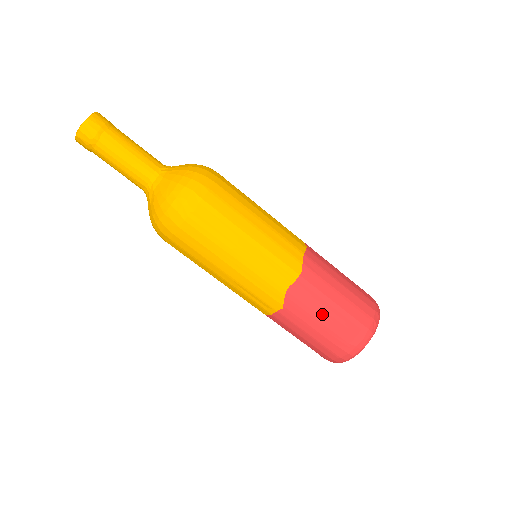
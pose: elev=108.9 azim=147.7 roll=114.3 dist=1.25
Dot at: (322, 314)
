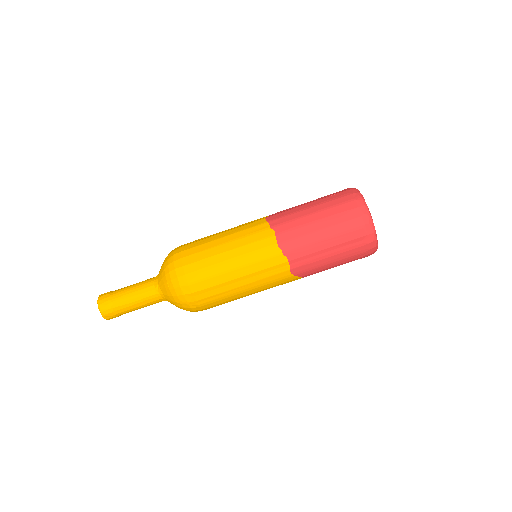
Dot at: (327, 260)
